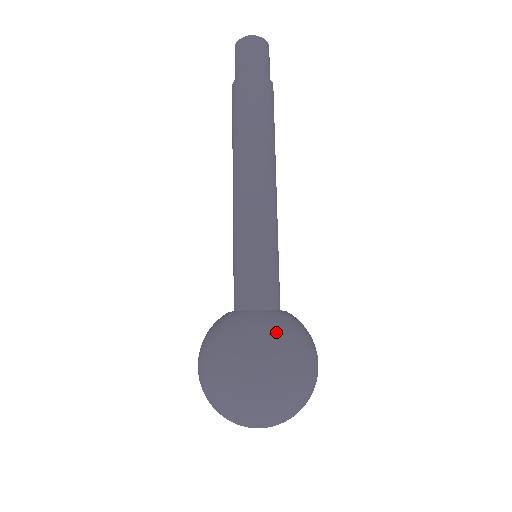
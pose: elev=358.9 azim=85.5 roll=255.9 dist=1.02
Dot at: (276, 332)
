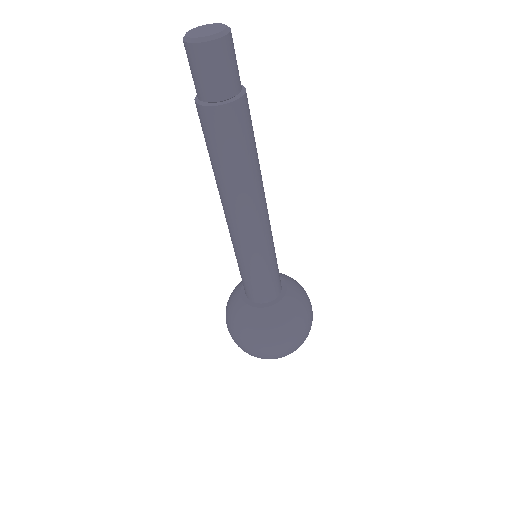
Dot at: (299, 316)
